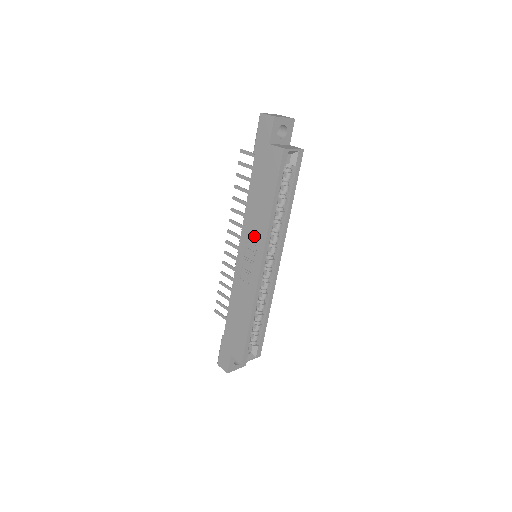
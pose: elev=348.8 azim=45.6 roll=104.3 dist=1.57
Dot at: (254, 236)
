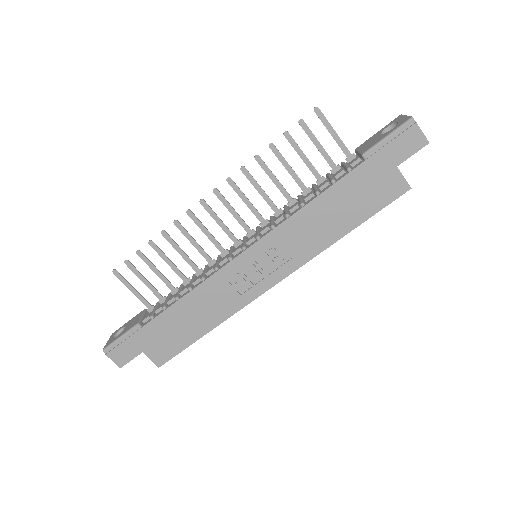
Dot at: (290, 248)
